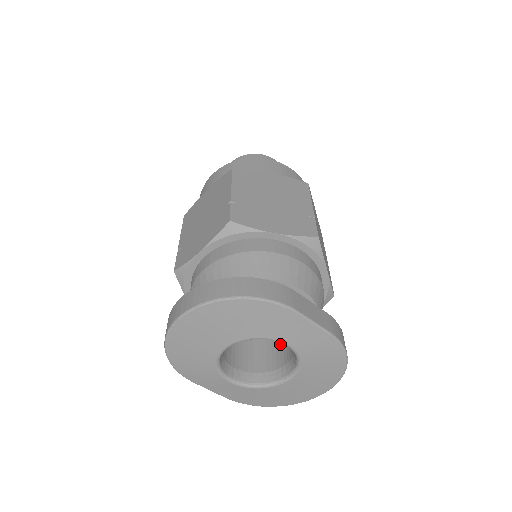
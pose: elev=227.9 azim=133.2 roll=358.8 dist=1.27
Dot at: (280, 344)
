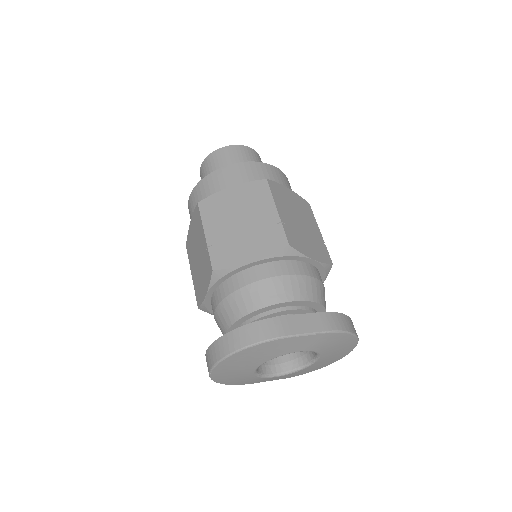
Dot at: occluded
